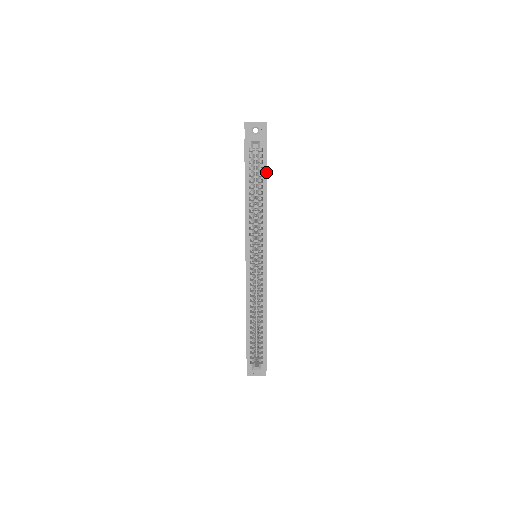
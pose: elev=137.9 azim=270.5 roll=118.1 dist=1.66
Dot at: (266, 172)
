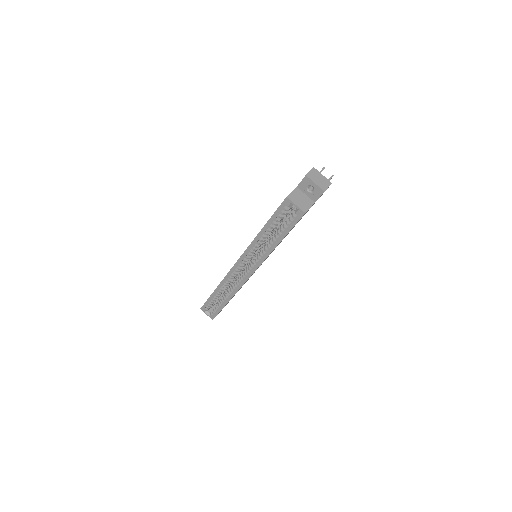
Dot at: (288, 232)
